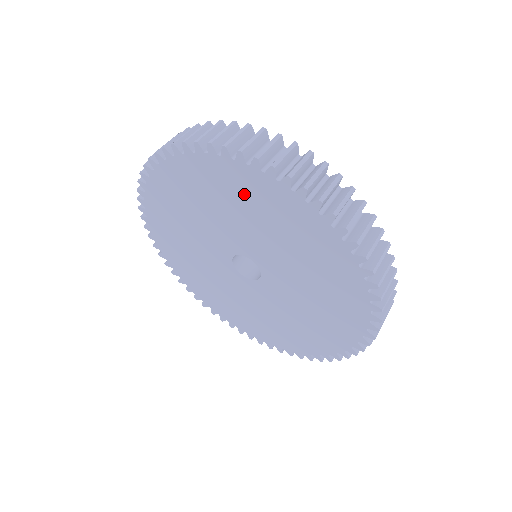
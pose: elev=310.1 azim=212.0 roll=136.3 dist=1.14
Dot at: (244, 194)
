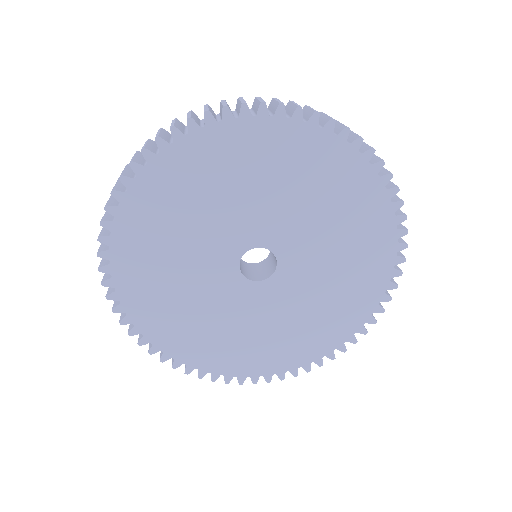
Dot at: (160, 214)
